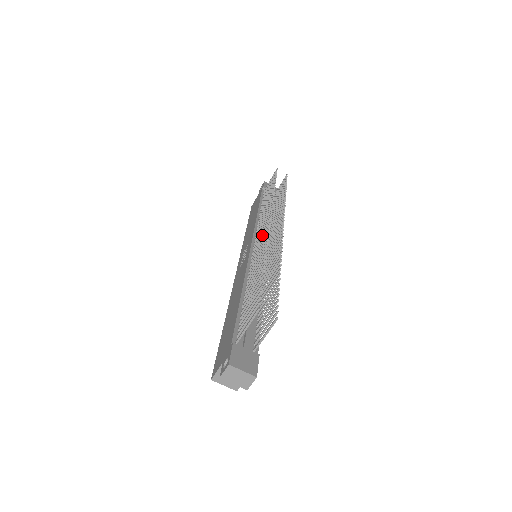
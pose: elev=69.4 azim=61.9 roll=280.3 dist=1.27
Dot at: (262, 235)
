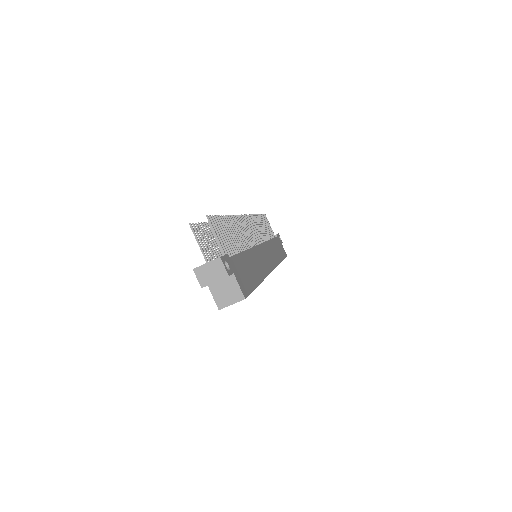
Dot at: occluded
